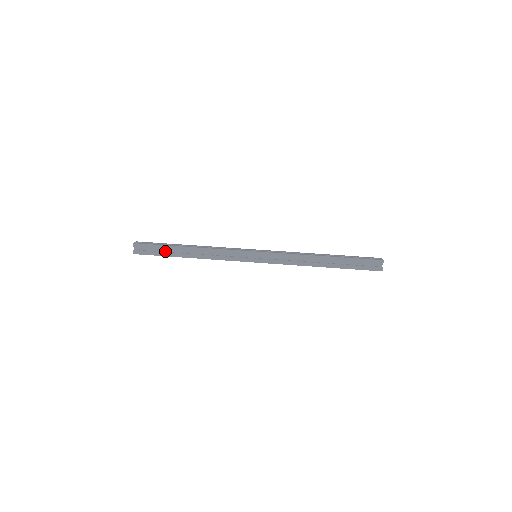
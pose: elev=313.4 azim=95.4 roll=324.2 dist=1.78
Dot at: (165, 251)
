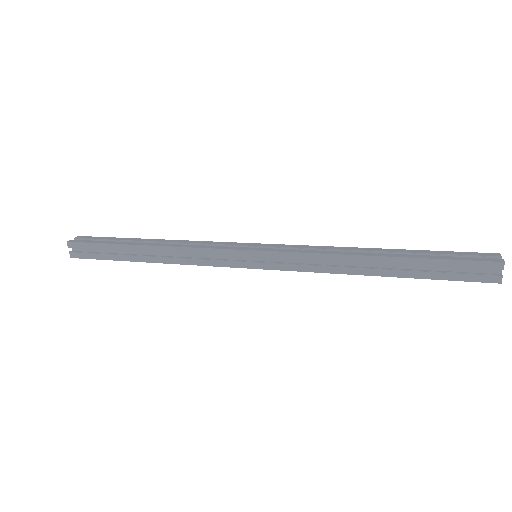
Dot at: occluded
